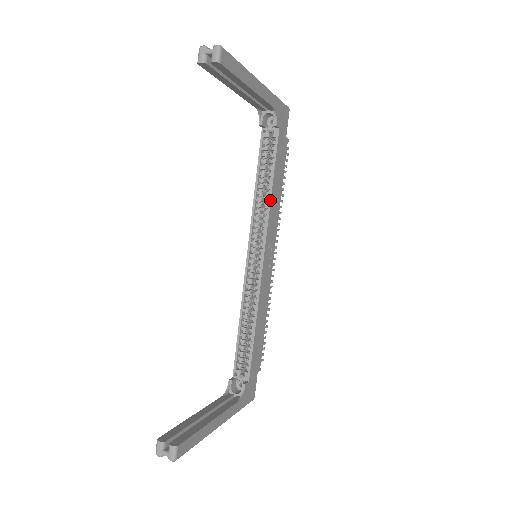
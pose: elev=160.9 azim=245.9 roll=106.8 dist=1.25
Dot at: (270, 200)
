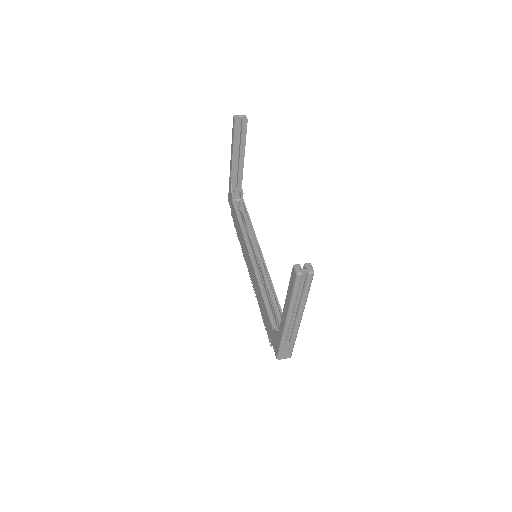
Dot at: occluded
